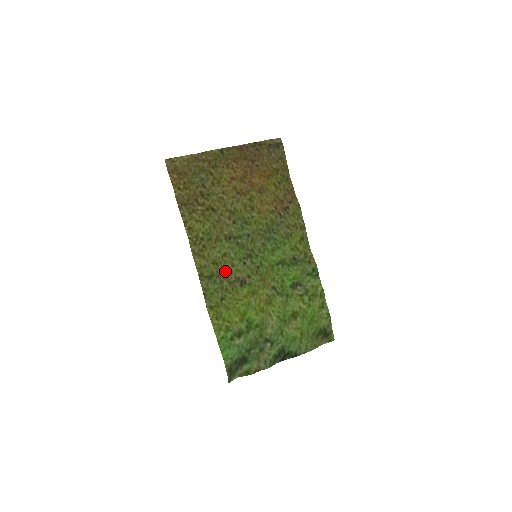
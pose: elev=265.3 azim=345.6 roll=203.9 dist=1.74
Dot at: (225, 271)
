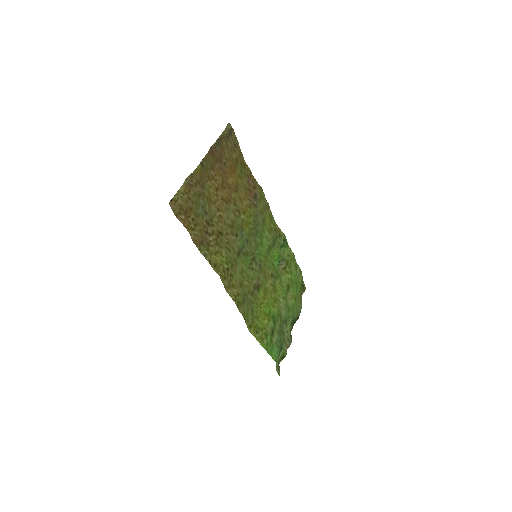
Dot at: (248, 286)
